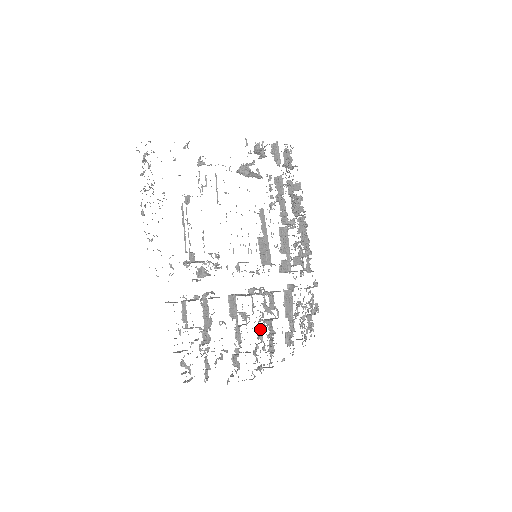
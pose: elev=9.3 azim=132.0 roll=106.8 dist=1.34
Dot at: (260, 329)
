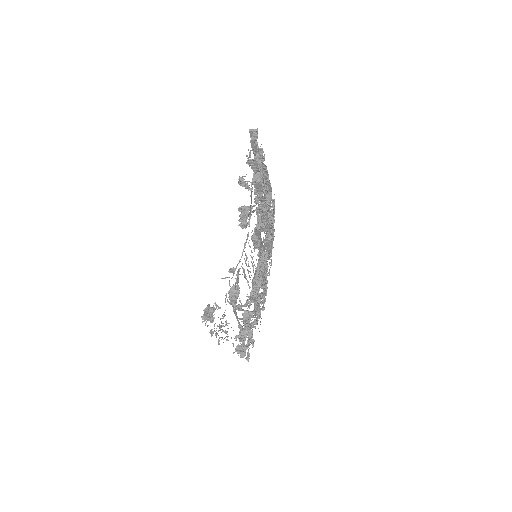
Dot at: occluded
